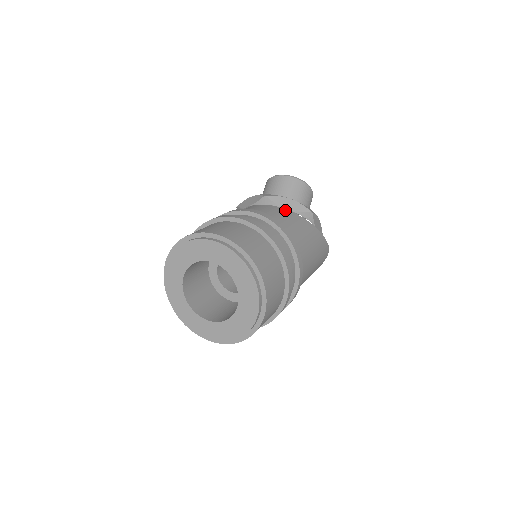
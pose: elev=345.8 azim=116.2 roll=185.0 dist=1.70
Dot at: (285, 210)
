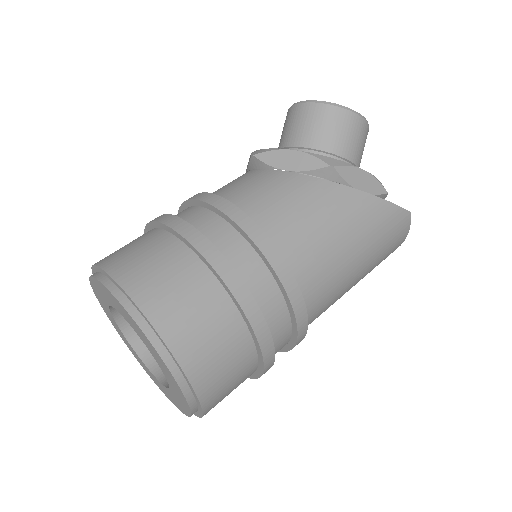
Dot at: (282, 174)
